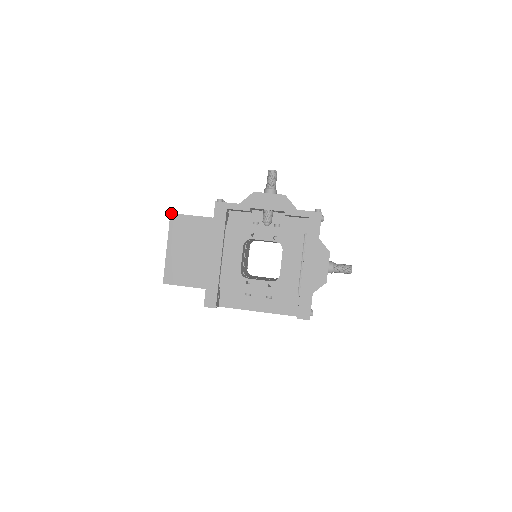
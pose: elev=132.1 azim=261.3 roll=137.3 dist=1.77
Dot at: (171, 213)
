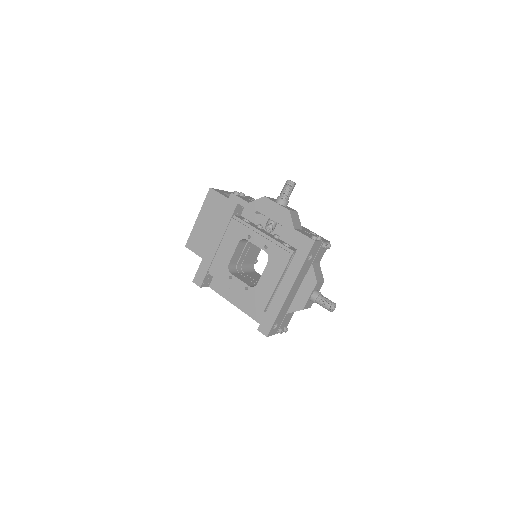
Dot at: occluded
